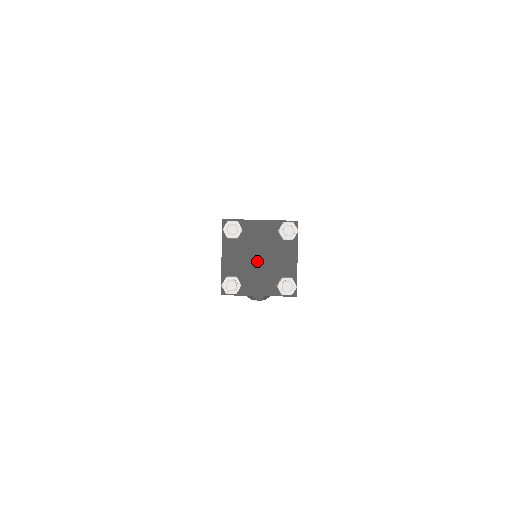
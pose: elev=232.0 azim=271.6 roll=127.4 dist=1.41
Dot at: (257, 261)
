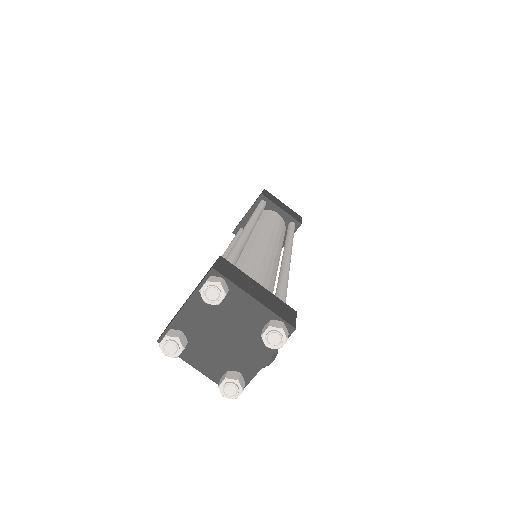
Dot at: (226, 340)
